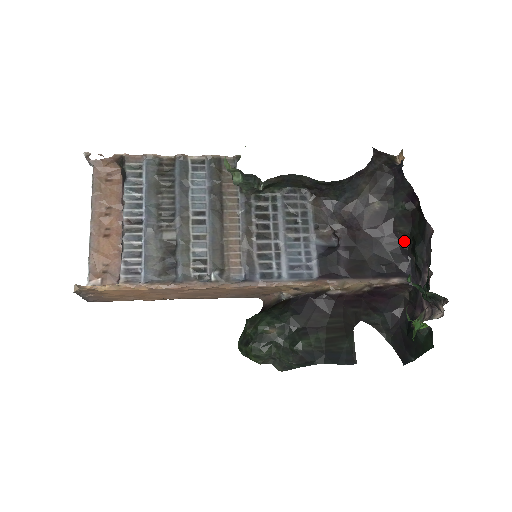
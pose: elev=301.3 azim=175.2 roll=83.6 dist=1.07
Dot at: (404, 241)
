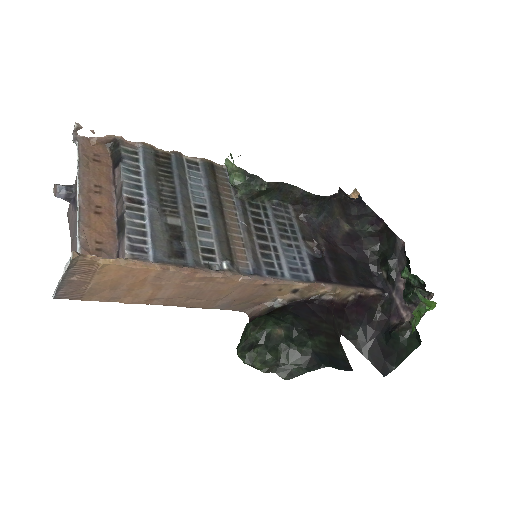
Dot at: (372, 259)
